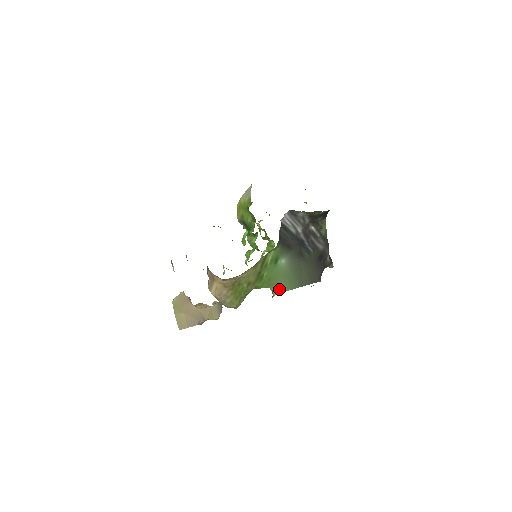
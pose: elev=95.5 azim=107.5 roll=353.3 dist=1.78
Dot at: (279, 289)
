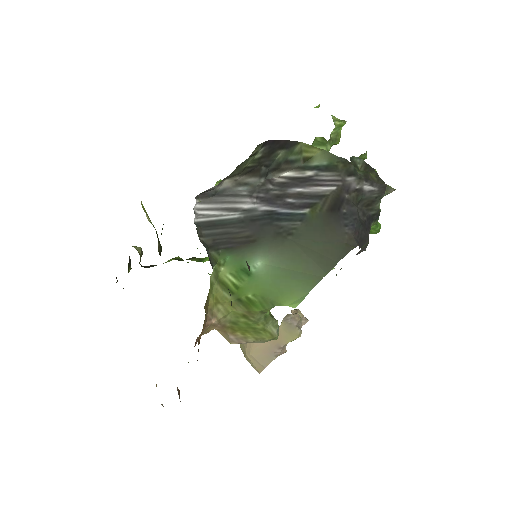
Dot at: (293, 299)
